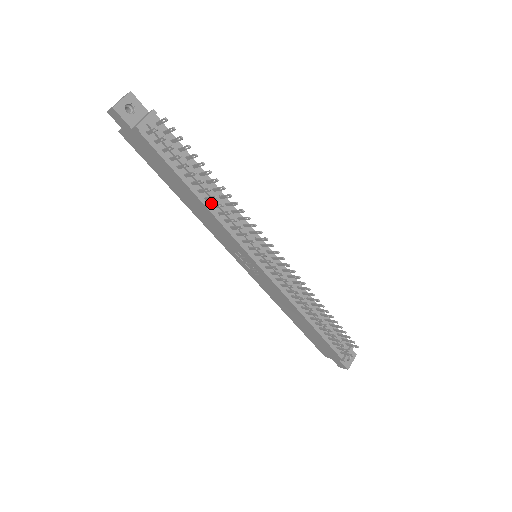
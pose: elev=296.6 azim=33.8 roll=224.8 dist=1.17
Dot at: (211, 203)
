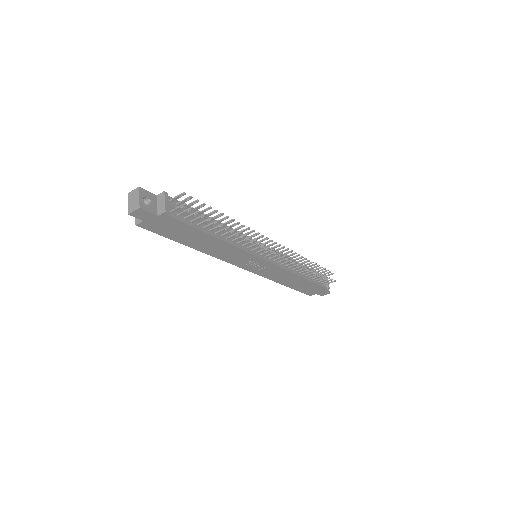
Dot at: (225, 237)
